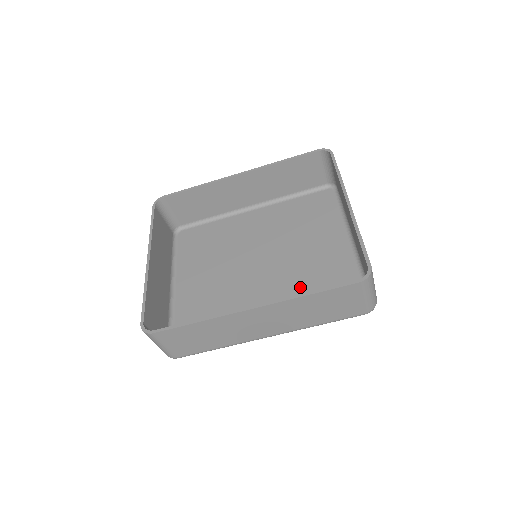
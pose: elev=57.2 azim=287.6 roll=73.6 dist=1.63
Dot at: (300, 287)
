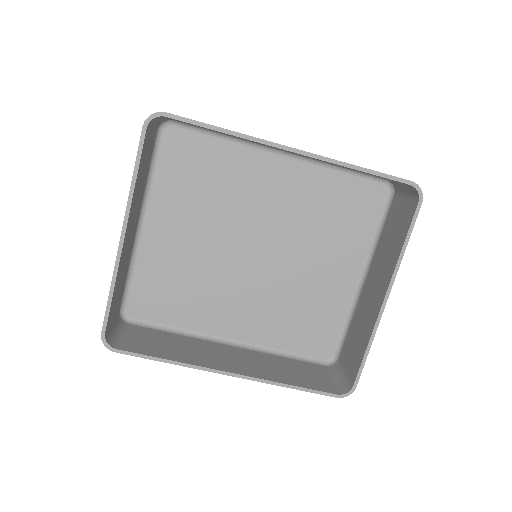
Dot at: (283, 307)
